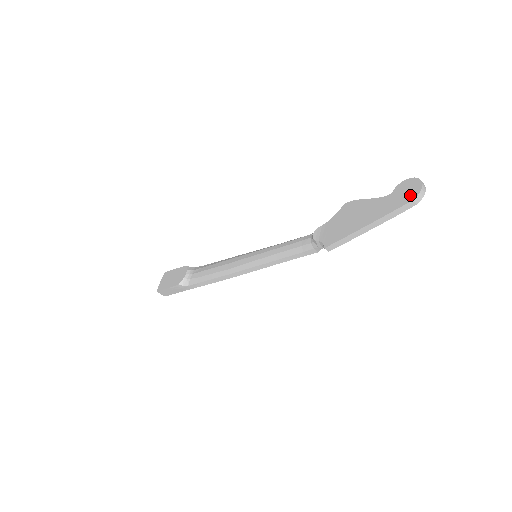
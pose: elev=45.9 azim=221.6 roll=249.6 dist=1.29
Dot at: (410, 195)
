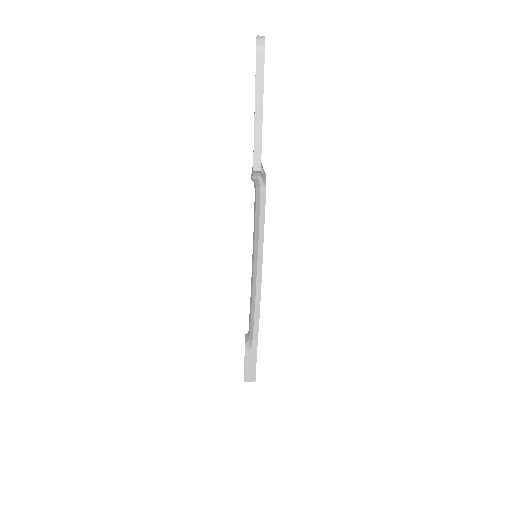
Dot at: occluded
